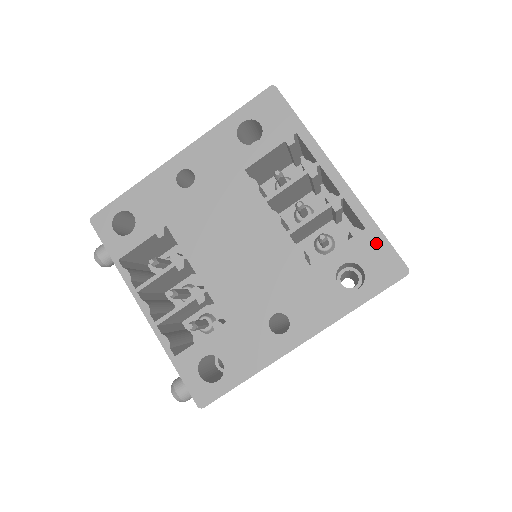
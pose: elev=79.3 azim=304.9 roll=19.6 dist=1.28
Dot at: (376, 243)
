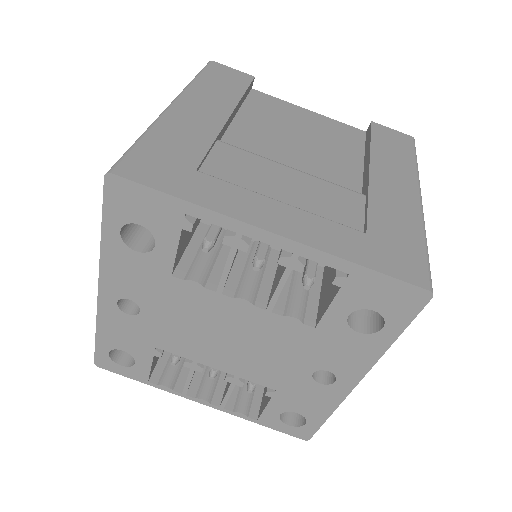
Dot at: (372, 283)
